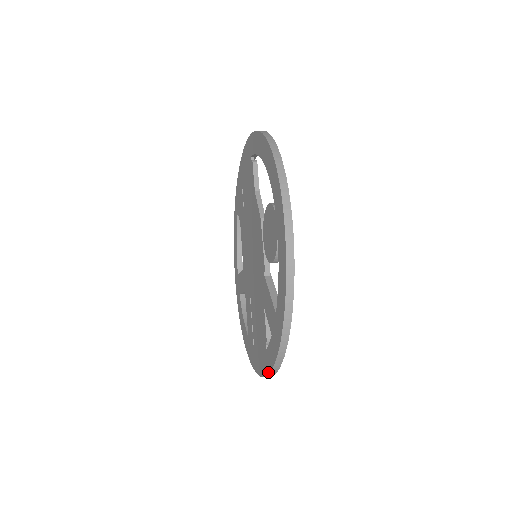
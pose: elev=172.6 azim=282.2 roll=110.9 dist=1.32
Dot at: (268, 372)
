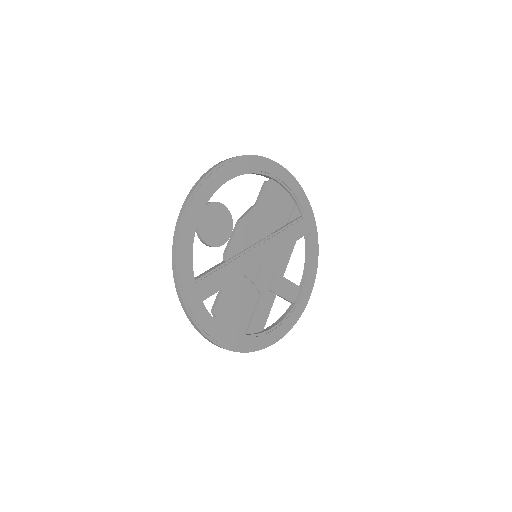
Dot at: occluded
